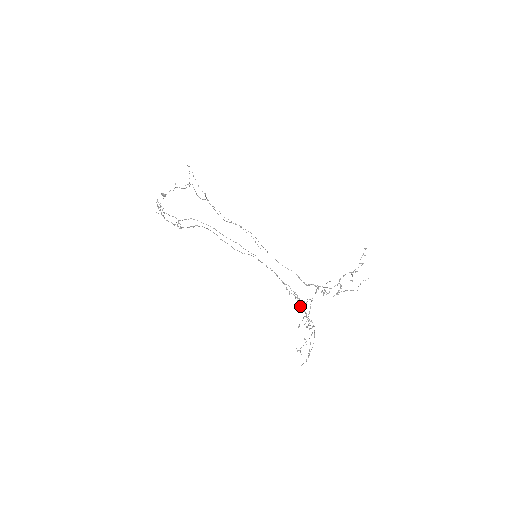
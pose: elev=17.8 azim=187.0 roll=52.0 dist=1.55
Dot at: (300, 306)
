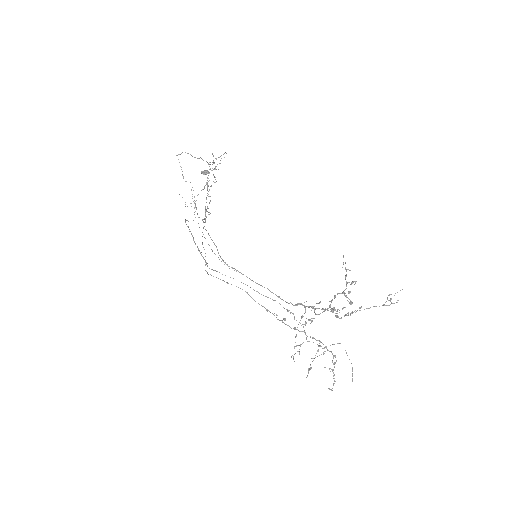
Dot at: occluded
